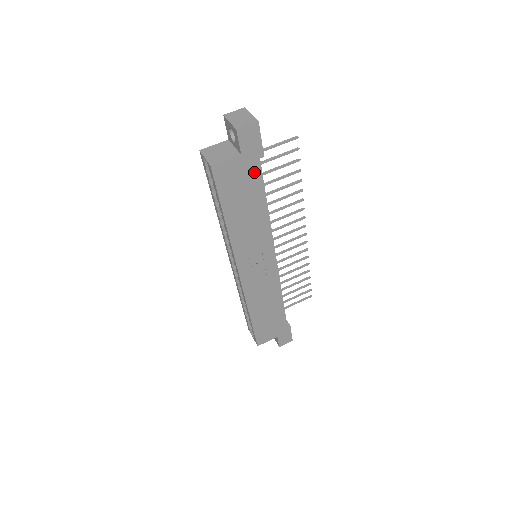
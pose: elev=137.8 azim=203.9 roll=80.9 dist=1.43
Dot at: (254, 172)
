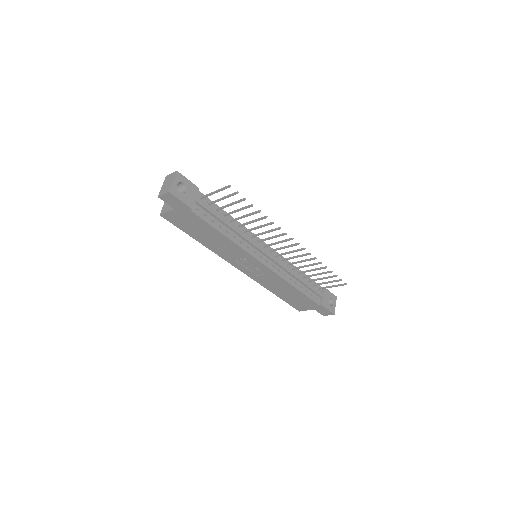
Dot at: (193, 217)
